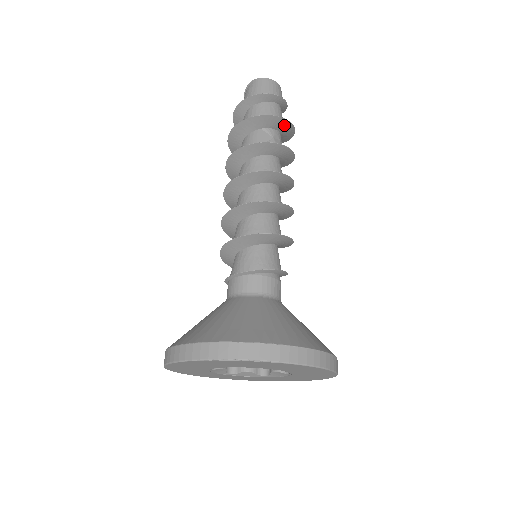
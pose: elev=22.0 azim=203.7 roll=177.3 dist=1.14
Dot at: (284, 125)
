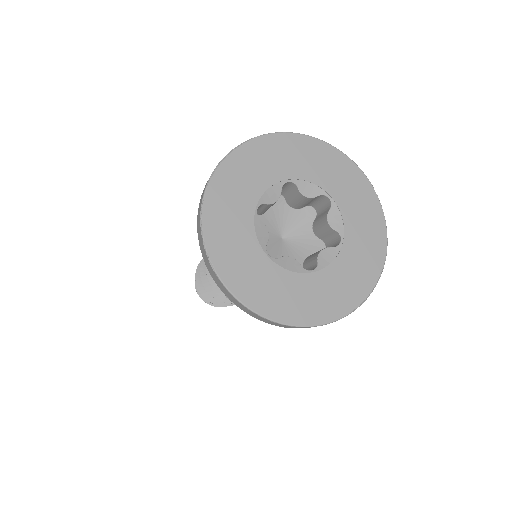
Dot at: occluded
